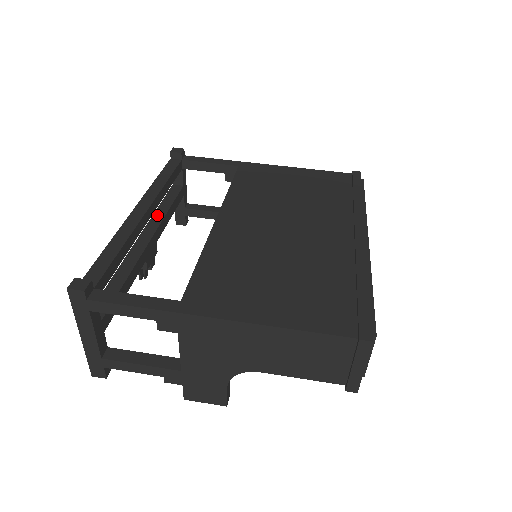
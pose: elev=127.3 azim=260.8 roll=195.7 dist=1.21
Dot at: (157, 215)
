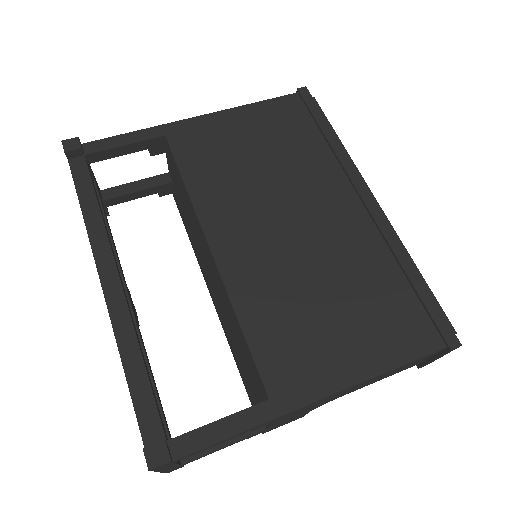
Dot at: occluded
